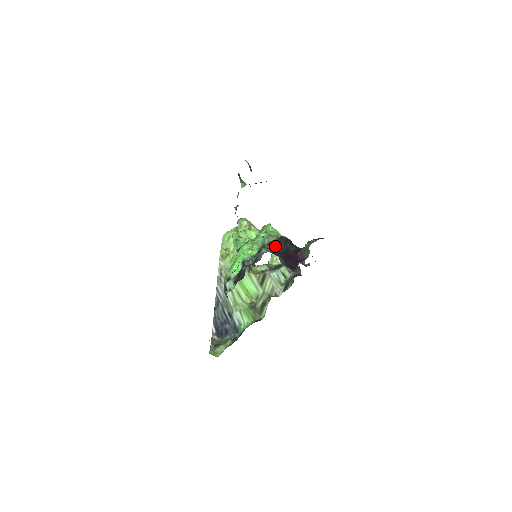
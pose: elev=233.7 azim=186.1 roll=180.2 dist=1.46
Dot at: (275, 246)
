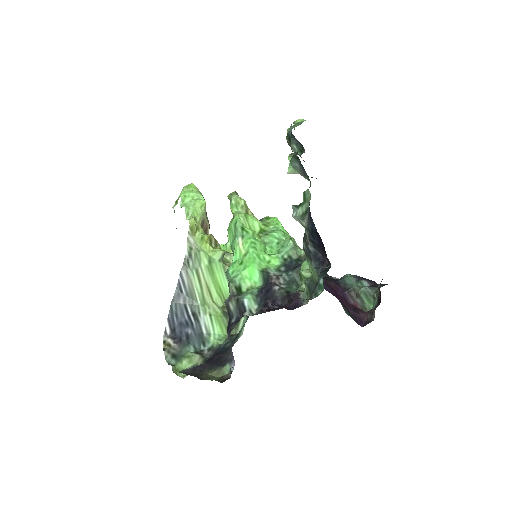
Dot at: occluded
